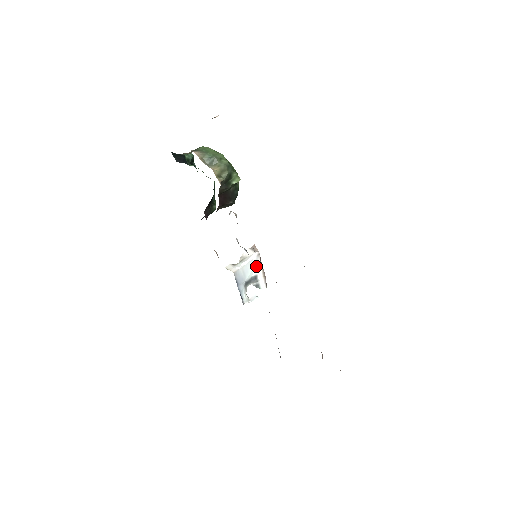
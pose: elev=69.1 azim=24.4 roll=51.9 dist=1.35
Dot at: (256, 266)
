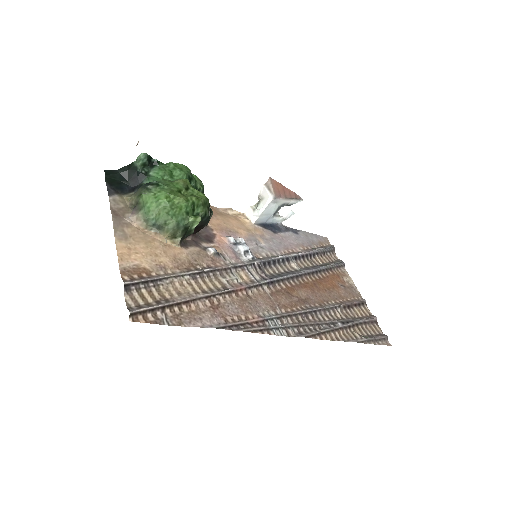
Dot at: (278, 202)
